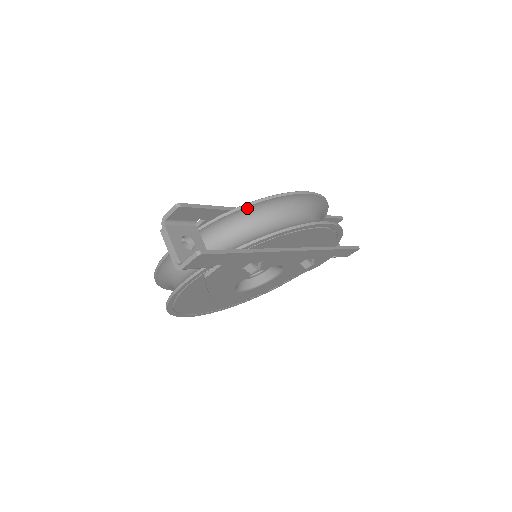
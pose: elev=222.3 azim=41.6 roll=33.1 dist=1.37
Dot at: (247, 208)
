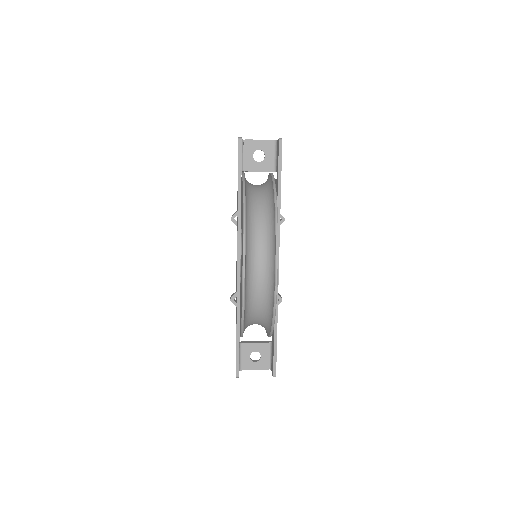
Dot at: (244, 325)
